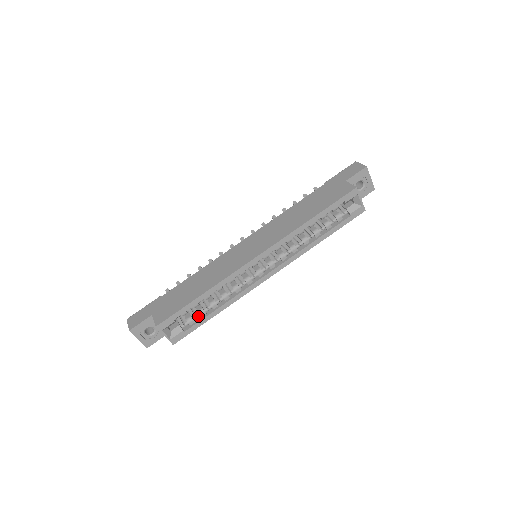
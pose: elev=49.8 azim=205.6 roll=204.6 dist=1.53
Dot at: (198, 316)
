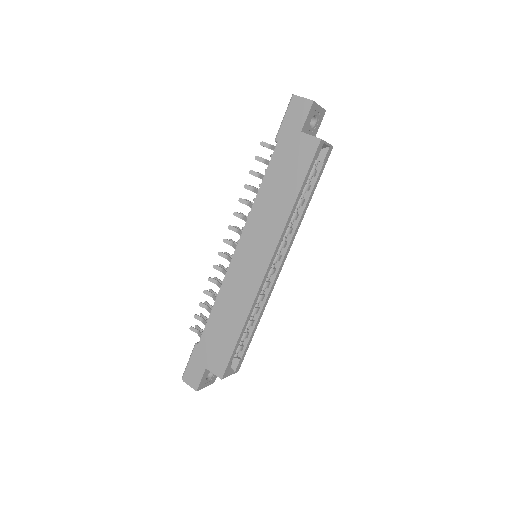
Dot at: (243, 340)
